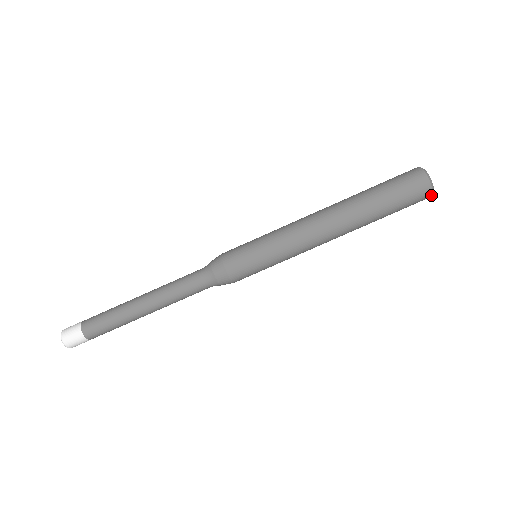
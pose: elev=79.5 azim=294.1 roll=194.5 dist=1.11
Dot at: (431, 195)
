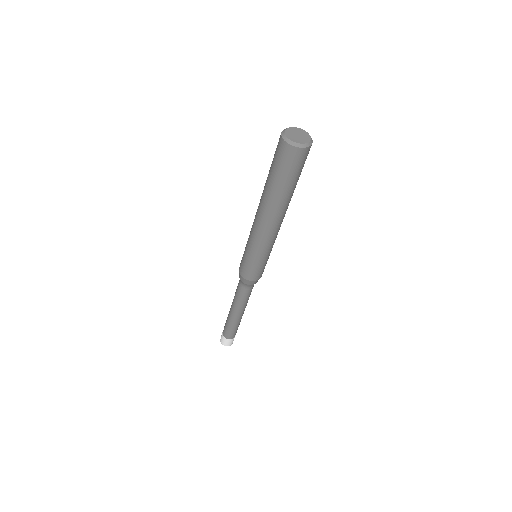
Dot at: (301, 148)
